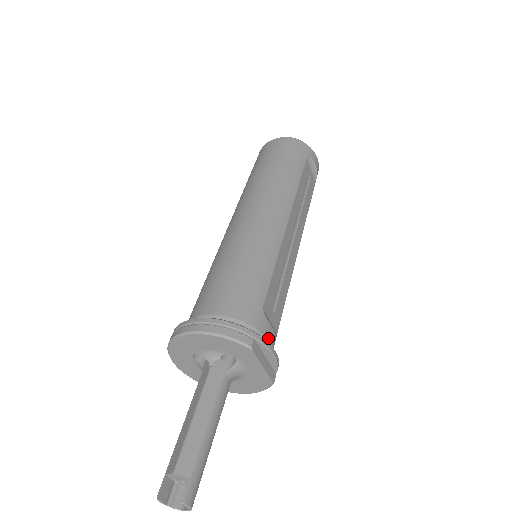
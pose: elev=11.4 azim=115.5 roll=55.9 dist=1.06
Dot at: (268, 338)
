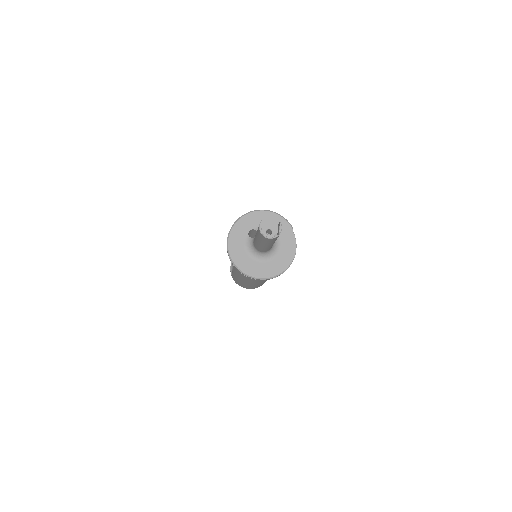
Dot at: occluded
